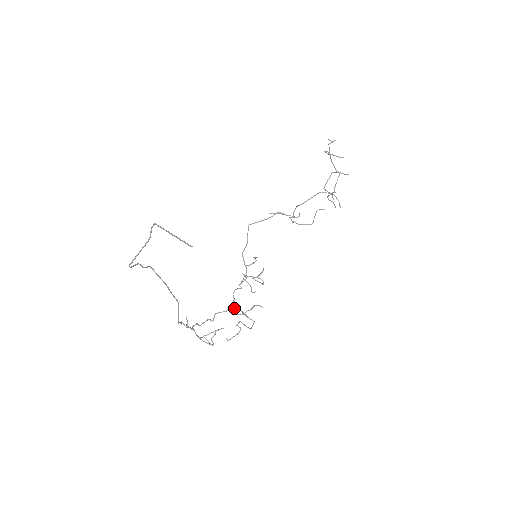
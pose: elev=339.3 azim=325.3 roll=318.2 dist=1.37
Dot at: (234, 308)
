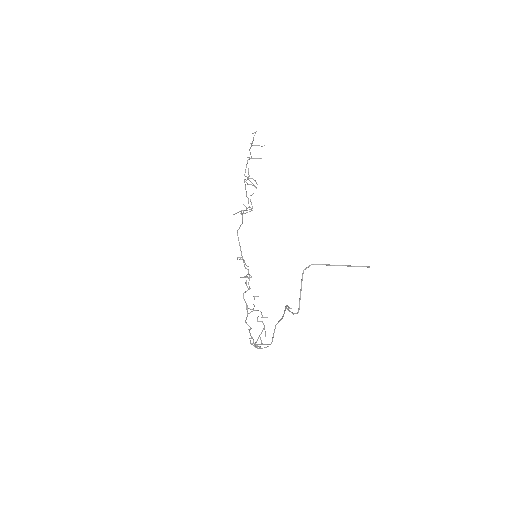
Dot at: (247, 309)
